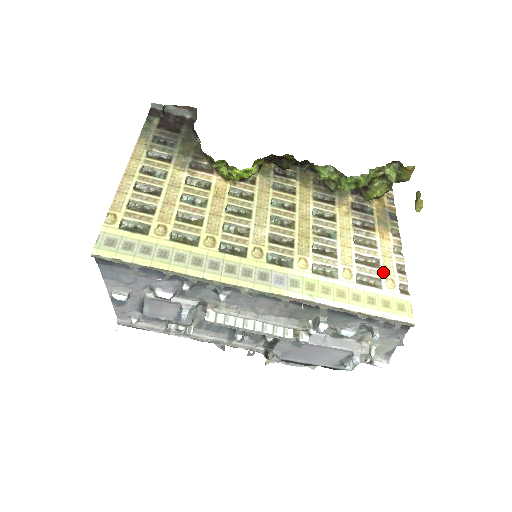
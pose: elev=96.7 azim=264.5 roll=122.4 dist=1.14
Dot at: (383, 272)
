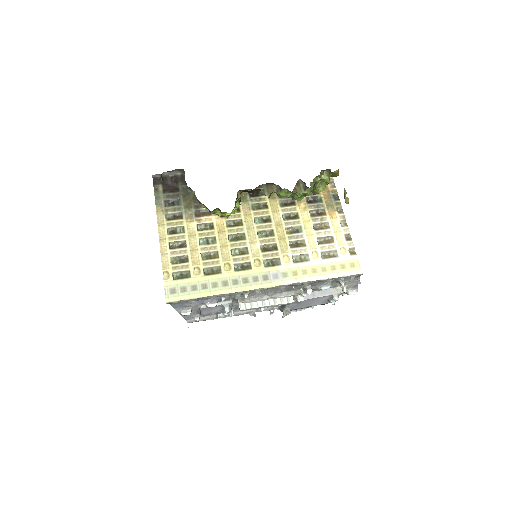
Dot at: (337, 244)
